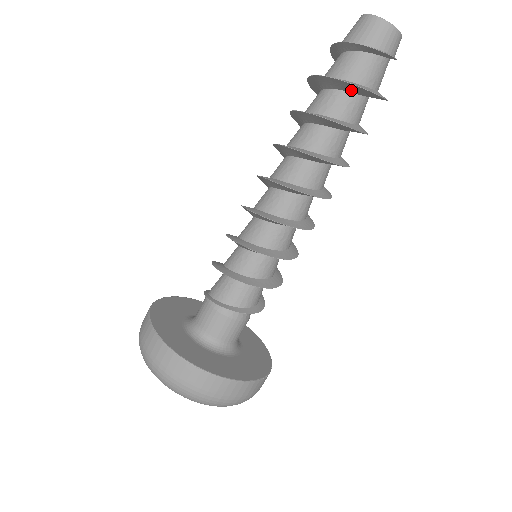
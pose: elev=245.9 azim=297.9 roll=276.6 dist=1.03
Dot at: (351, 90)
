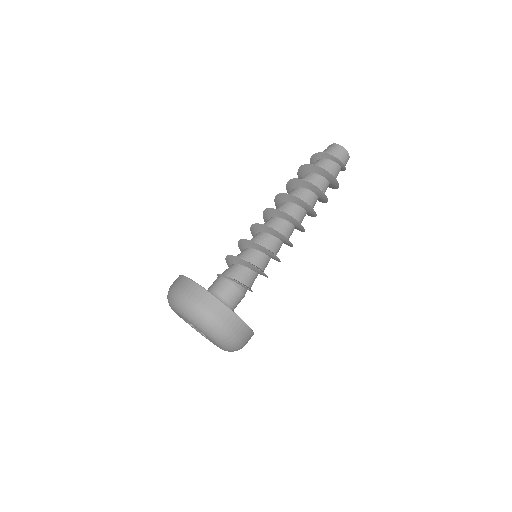
Dot at: (331, 181)
